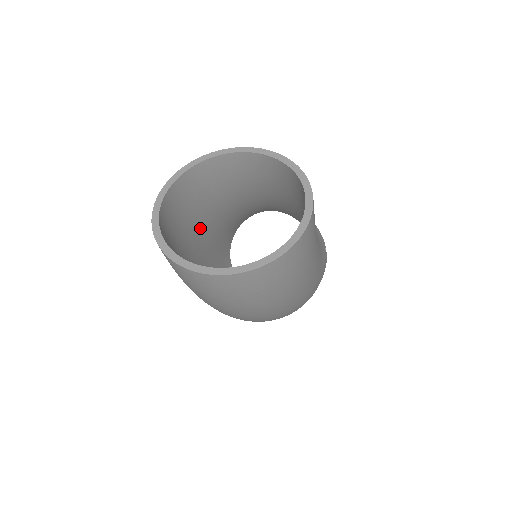
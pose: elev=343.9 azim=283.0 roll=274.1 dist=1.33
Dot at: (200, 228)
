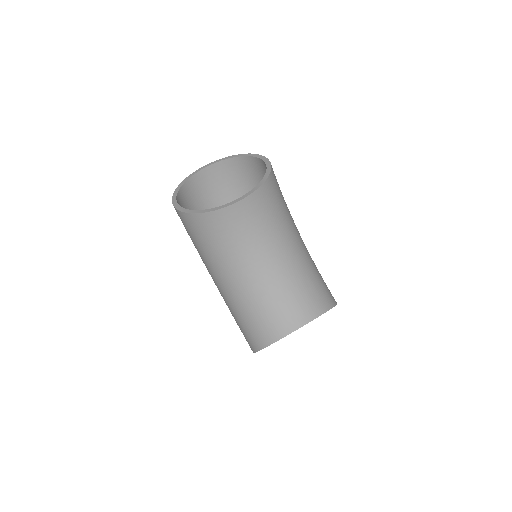
Dot at: occluded
